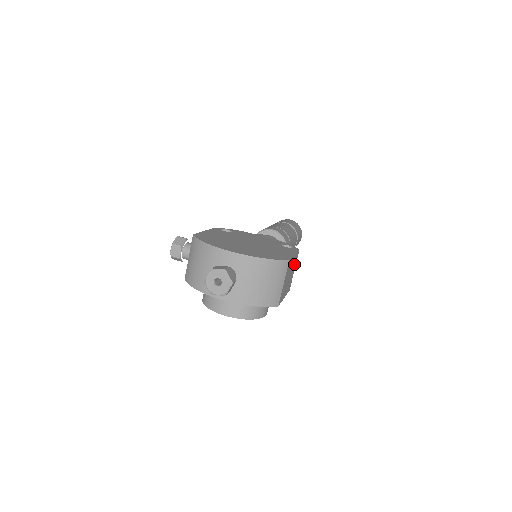
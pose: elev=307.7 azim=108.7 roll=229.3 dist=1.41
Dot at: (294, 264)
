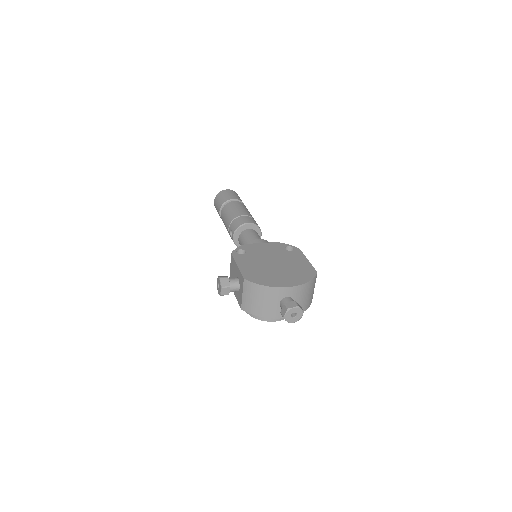
Dot at: occluded
